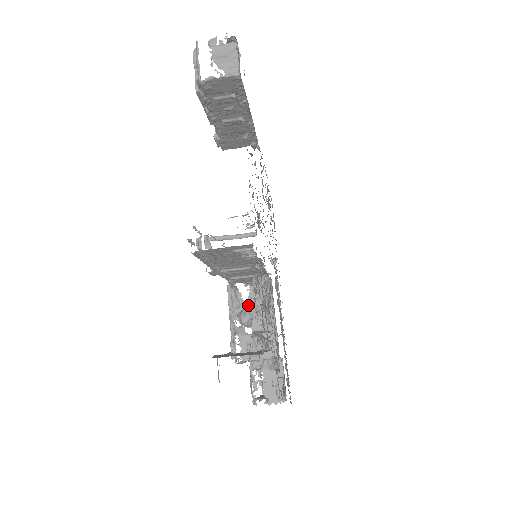
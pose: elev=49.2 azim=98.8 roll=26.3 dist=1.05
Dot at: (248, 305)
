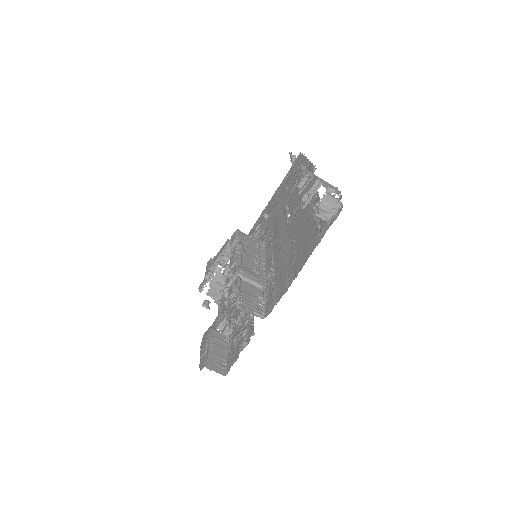
Dot at: occluded
